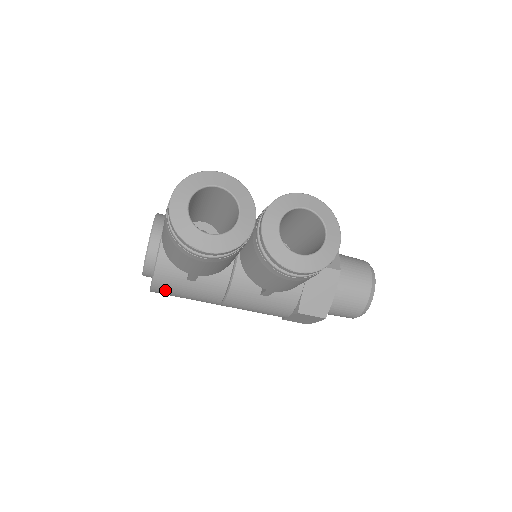
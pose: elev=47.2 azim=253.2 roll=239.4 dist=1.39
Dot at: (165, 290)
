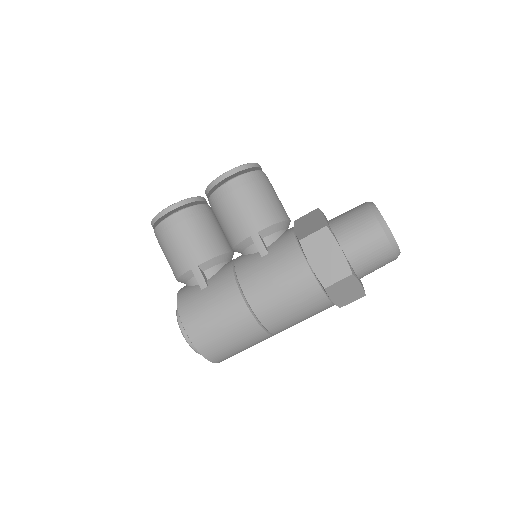
Dot at: (192, 316)
